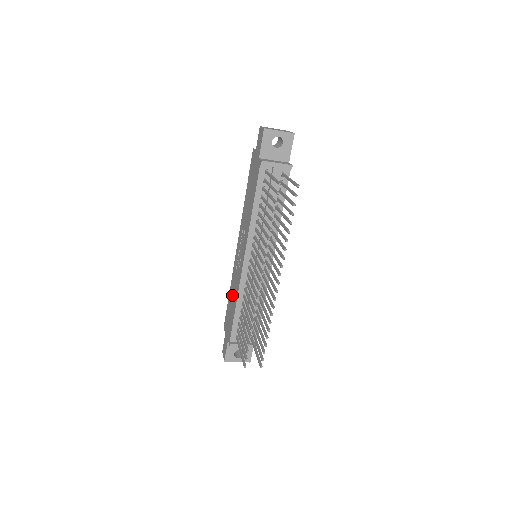
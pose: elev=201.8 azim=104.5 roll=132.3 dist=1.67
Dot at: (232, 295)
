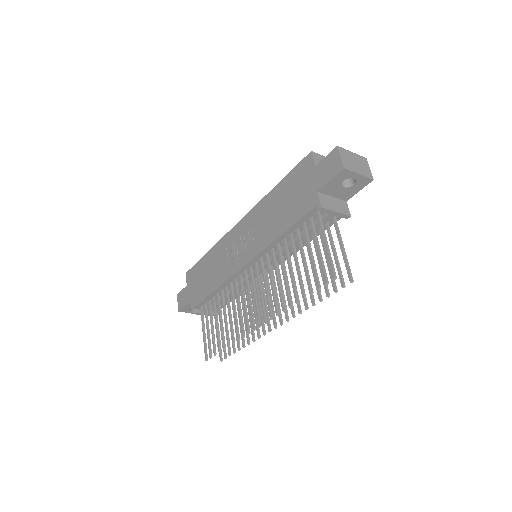
Dot at: (211, 267)
